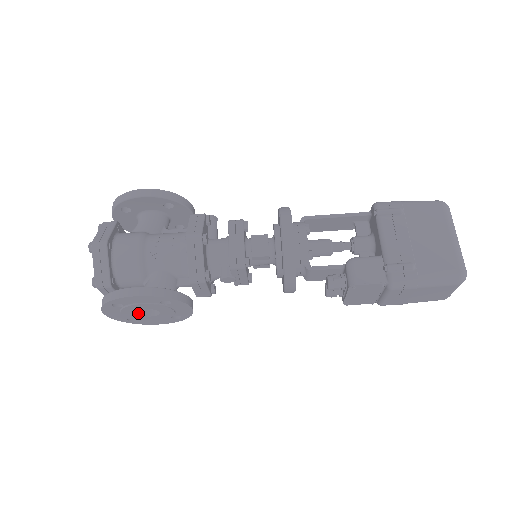
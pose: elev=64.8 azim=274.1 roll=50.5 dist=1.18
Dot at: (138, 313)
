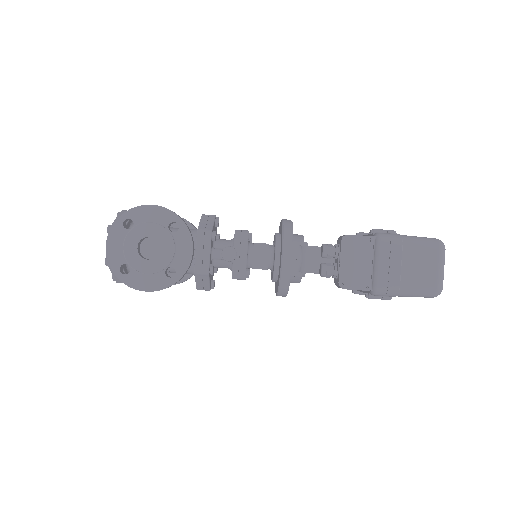
Dot at: (138, 251)
